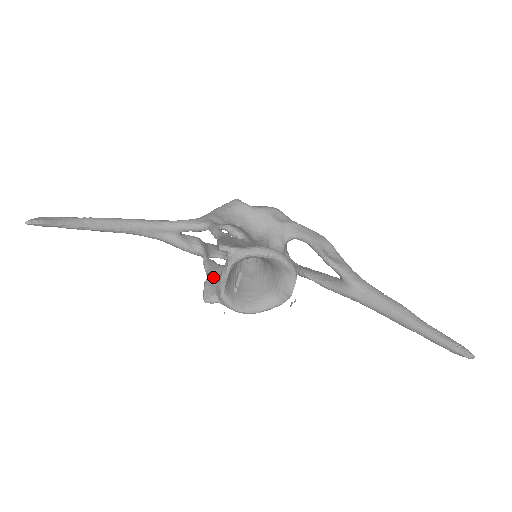
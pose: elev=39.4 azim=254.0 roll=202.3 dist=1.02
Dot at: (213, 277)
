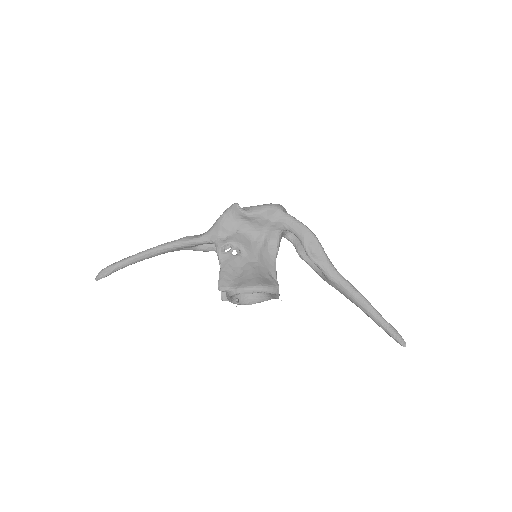
Dot at: occluded
